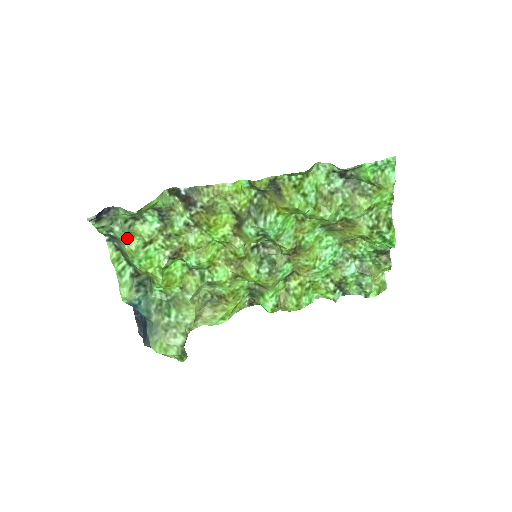
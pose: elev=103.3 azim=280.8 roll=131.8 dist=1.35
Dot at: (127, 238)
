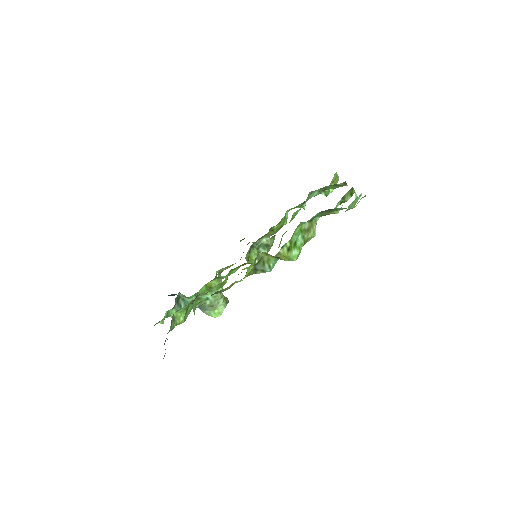
Dot at: (176, 325)
